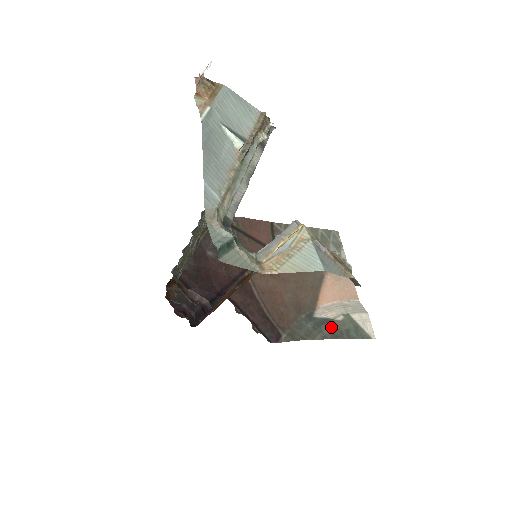
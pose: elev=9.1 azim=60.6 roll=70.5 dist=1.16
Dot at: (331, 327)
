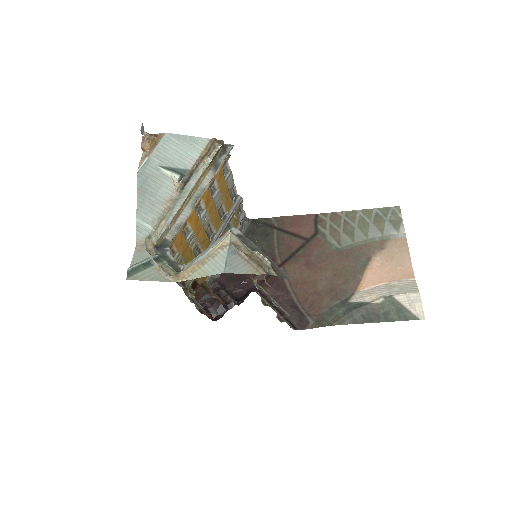
Dot at: (365, 311)
